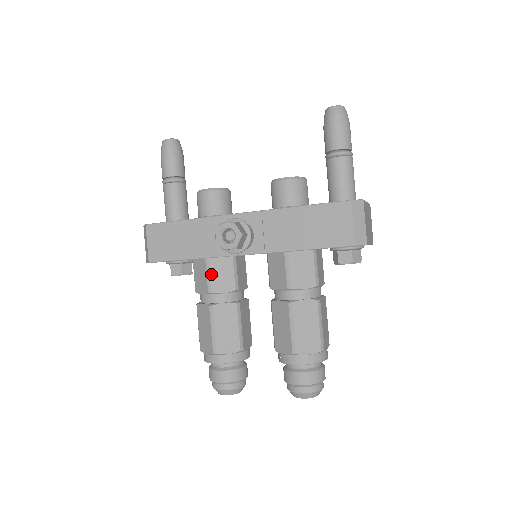
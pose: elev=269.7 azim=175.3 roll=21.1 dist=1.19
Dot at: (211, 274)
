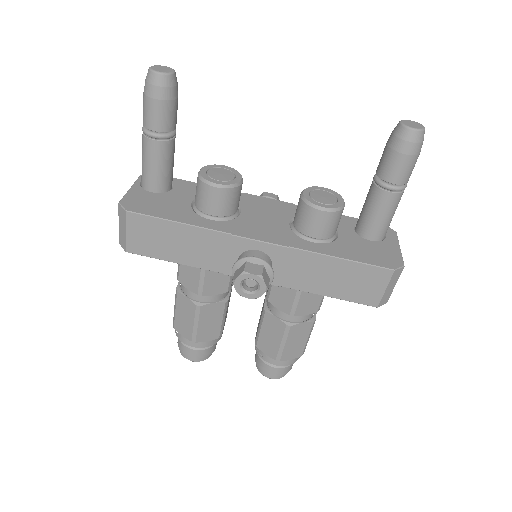
Dot at: (205, 279)
